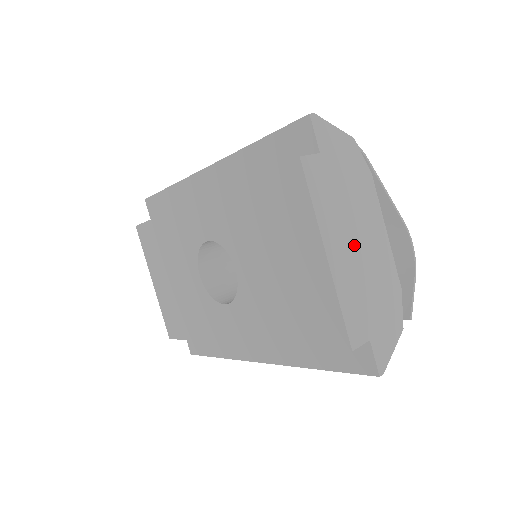
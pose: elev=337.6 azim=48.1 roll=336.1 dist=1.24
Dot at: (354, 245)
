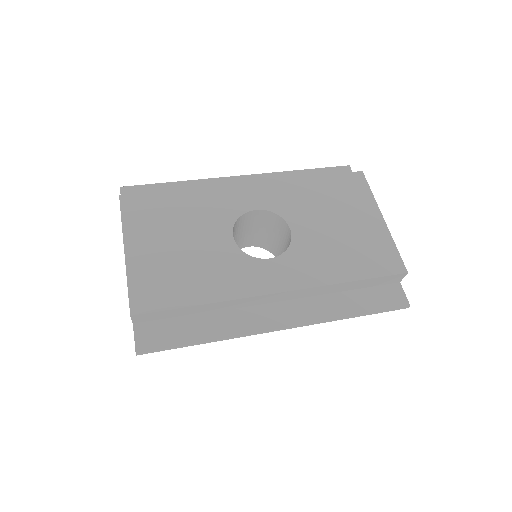
Dot at: occluded
